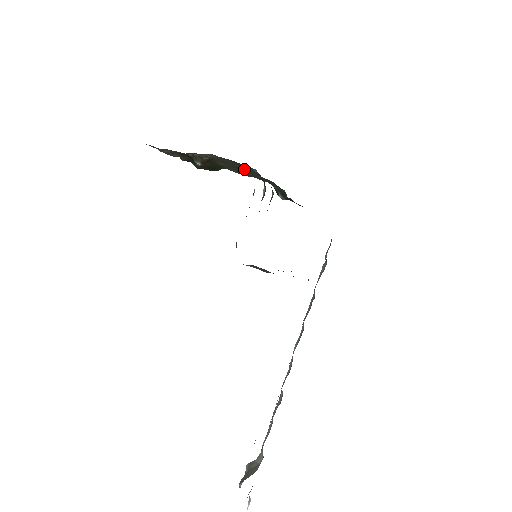
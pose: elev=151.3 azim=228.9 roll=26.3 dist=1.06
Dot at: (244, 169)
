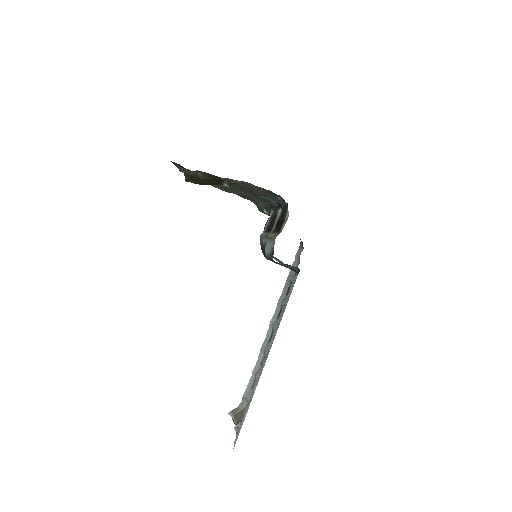
Dot at: (260, 194)
